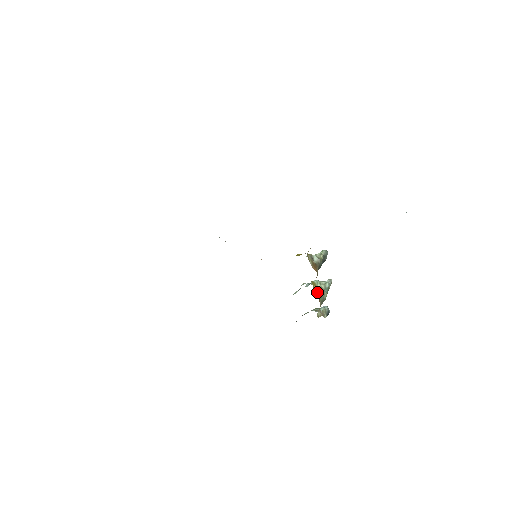
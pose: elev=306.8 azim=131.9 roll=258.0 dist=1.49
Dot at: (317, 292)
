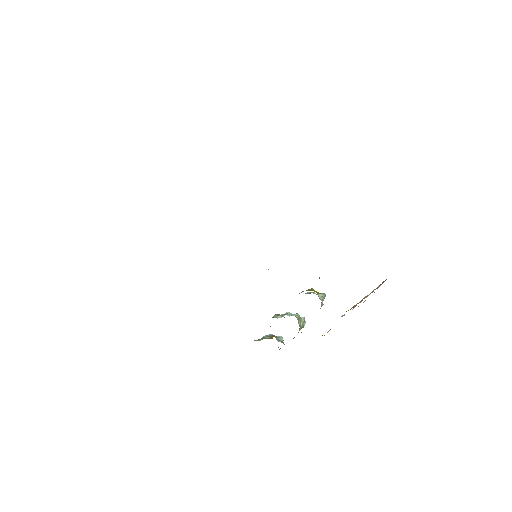
Dot at: occluded
